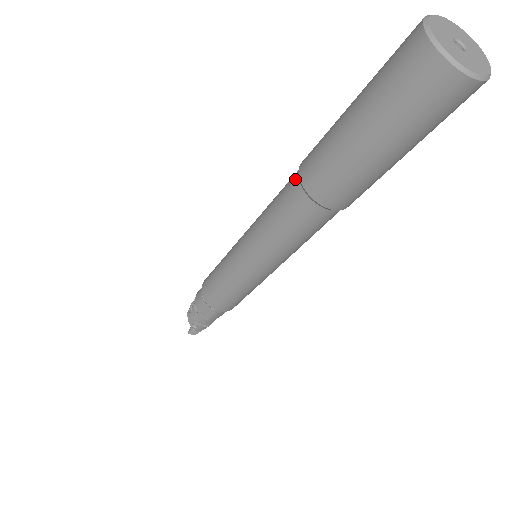
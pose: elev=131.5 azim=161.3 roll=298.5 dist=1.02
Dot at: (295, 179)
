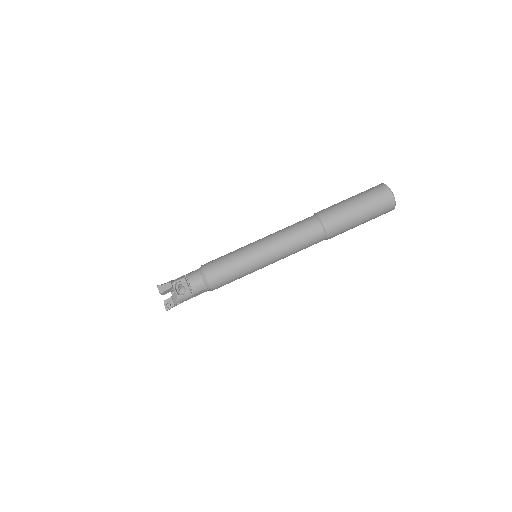
Dot at: (319, 227)
